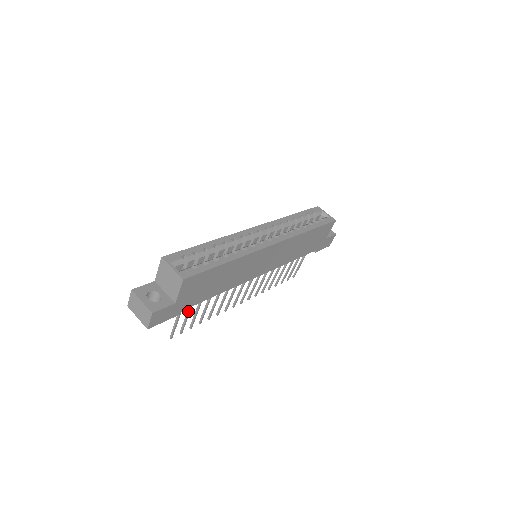
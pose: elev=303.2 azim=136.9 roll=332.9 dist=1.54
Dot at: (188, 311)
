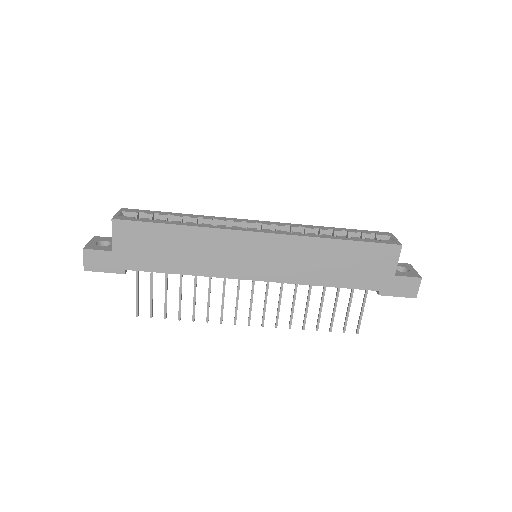
Dot at: (150, 285)
